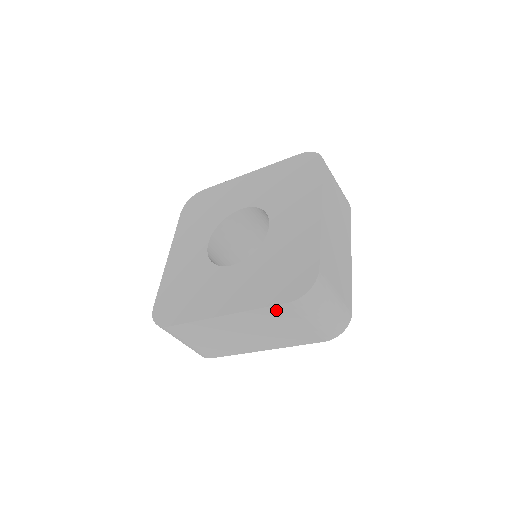
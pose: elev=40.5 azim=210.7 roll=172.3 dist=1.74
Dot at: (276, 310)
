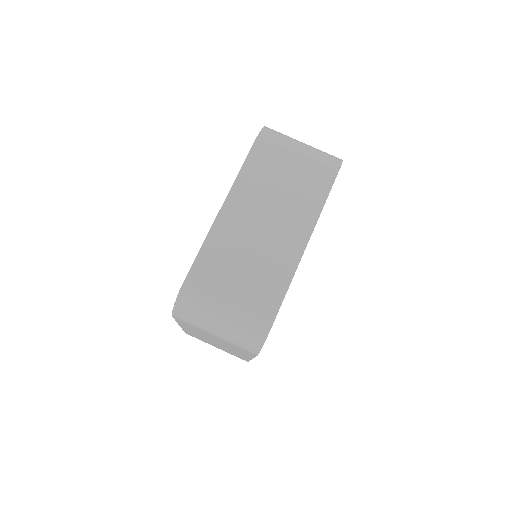
Dot at: (256, 158)
